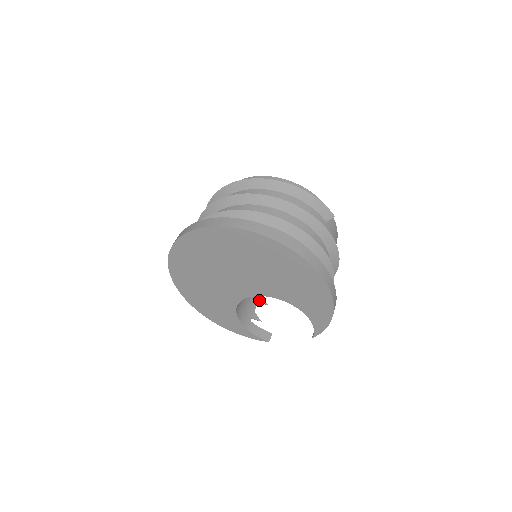
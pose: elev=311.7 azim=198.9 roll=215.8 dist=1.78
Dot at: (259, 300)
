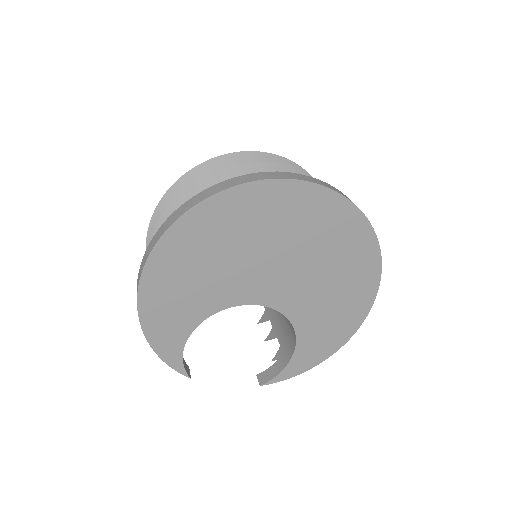
Dot at: occluded
